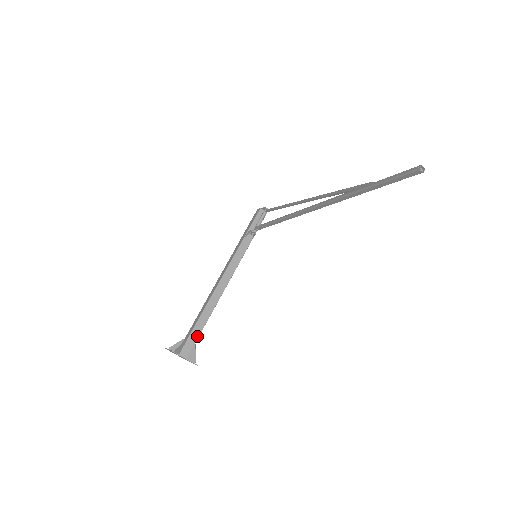
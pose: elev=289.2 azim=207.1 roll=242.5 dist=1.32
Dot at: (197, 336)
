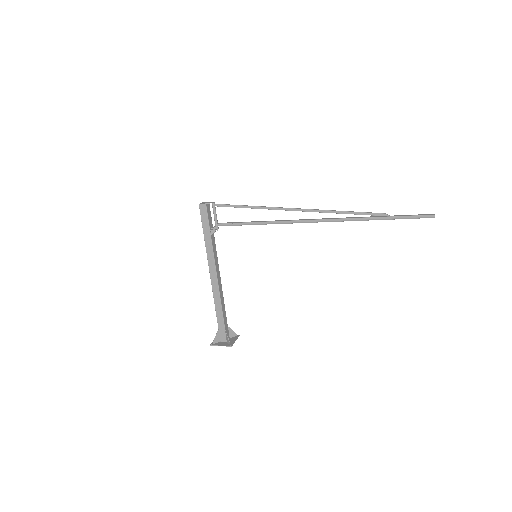
Dot at: (226, 322)
